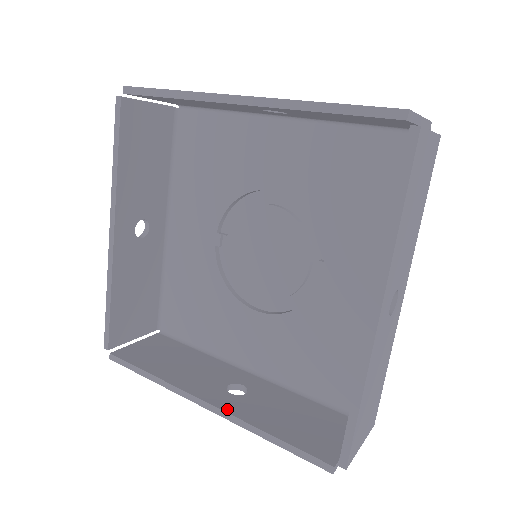
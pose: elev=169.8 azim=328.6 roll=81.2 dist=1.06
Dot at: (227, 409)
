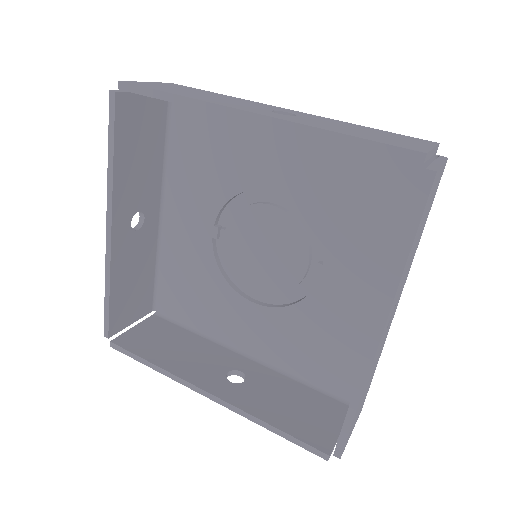
Dot at: (229, 400)
